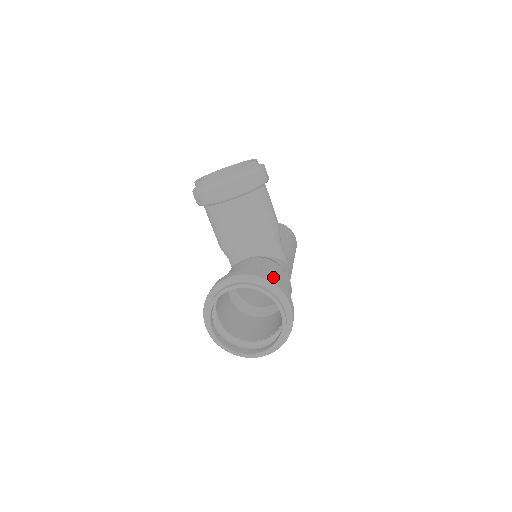
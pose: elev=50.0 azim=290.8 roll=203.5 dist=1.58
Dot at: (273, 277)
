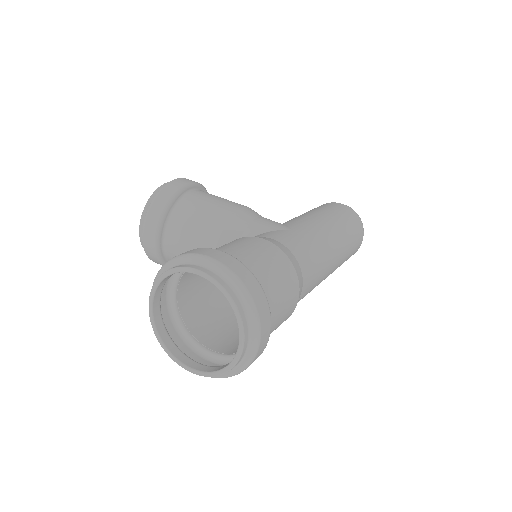
Dot at: occluded
